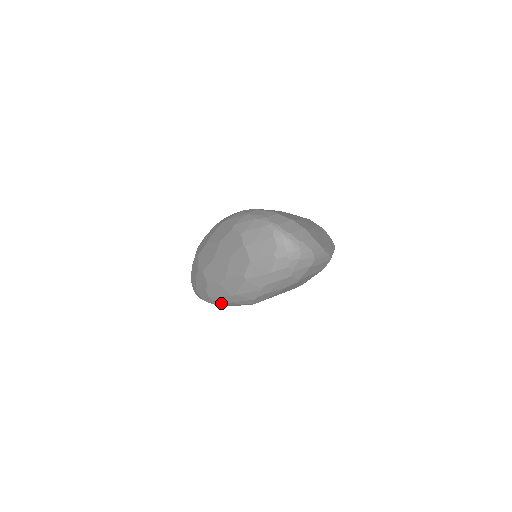
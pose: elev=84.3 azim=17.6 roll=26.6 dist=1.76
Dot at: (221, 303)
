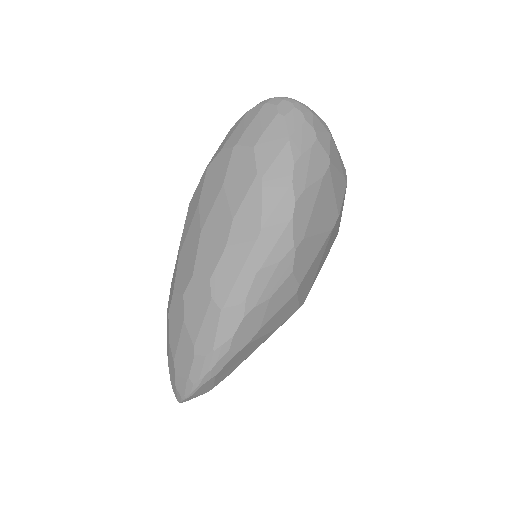
Dot at: (247, 293)
